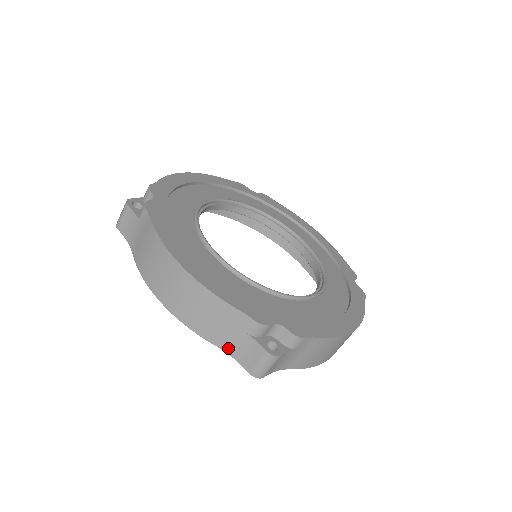
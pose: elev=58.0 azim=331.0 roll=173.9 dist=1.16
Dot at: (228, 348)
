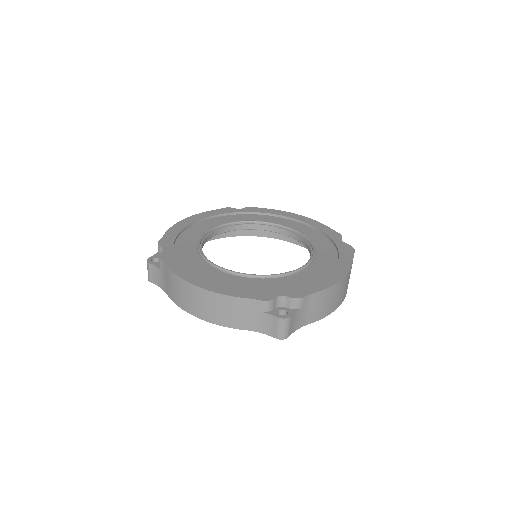
Dot at: (255, 328)
